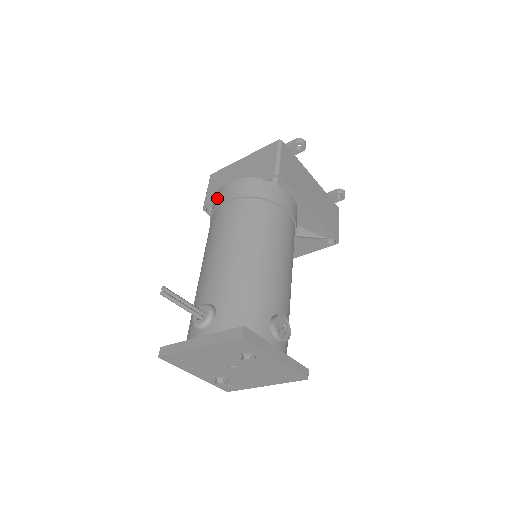
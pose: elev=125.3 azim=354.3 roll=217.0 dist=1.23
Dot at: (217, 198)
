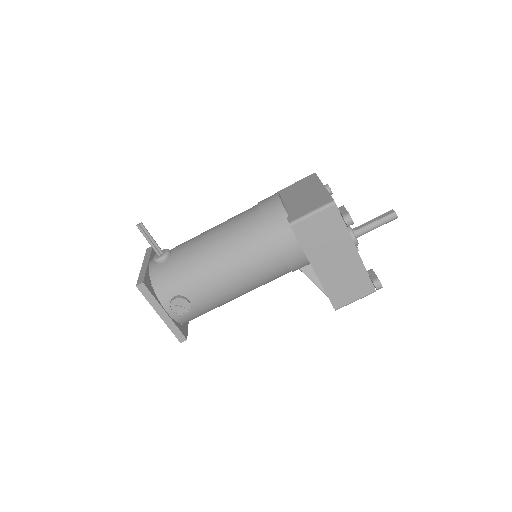
Dot at: occluded
